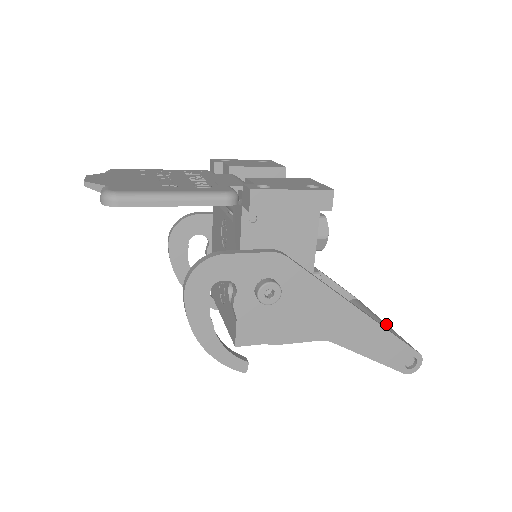
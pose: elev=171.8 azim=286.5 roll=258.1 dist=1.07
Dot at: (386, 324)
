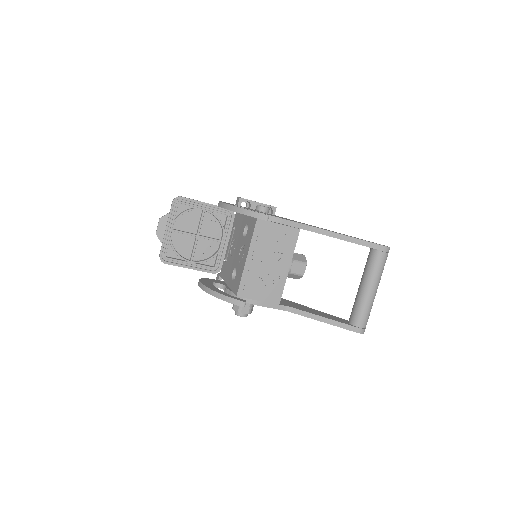
Dot at: occluded
